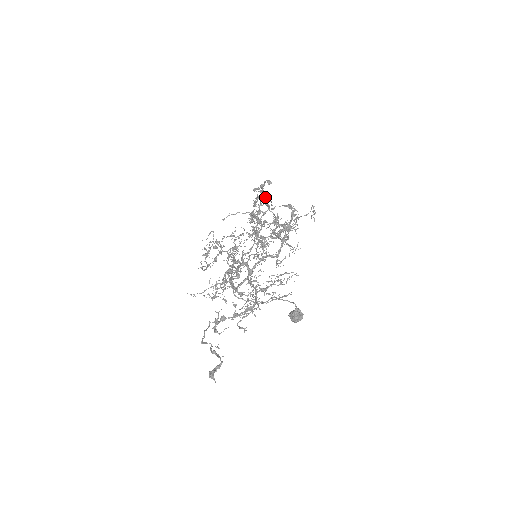
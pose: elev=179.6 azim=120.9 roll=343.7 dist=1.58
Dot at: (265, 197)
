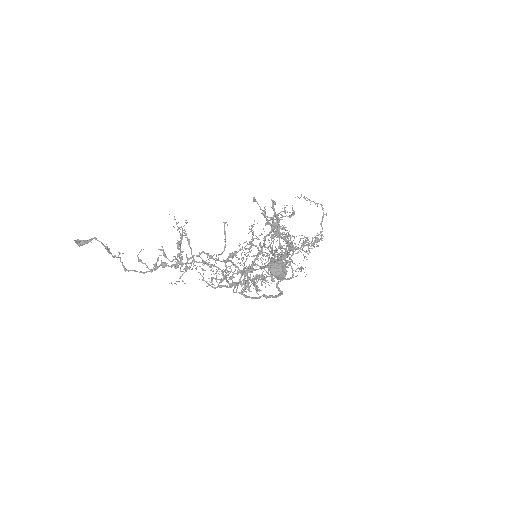
Dot at: (282, 227)
